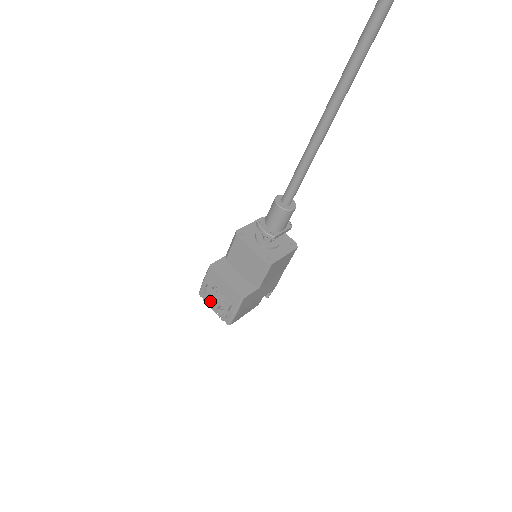
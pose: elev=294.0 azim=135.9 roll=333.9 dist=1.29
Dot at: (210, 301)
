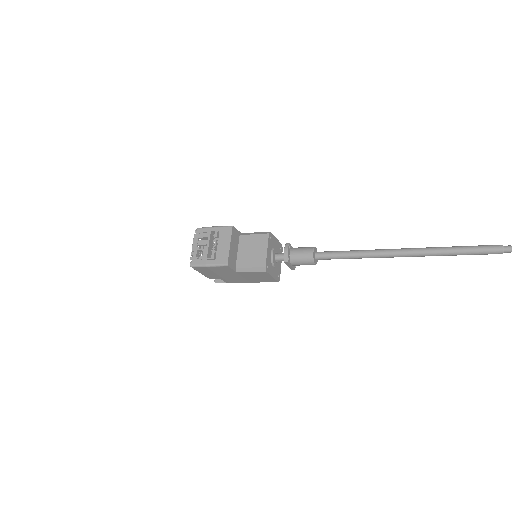
Dot at: (200, 241)
